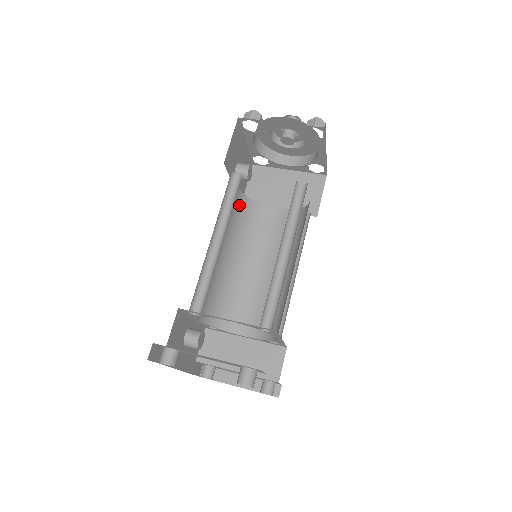
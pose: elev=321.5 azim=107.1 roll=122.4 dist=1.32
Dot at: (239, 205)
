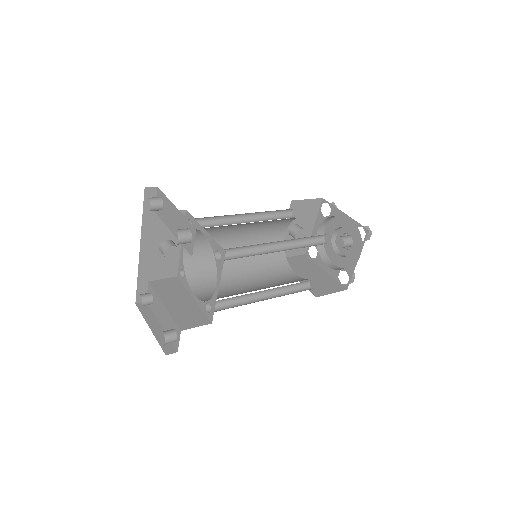
Dot at: occluded
